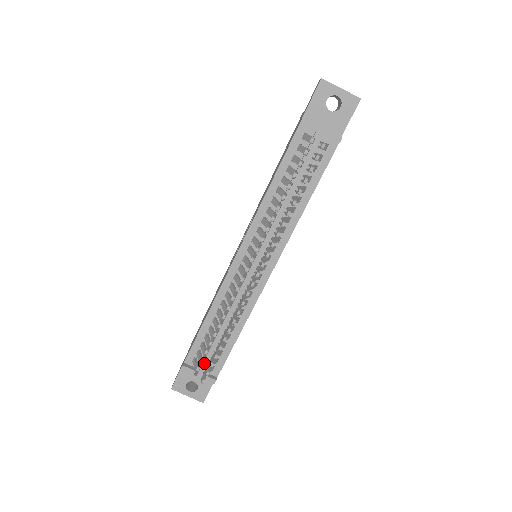
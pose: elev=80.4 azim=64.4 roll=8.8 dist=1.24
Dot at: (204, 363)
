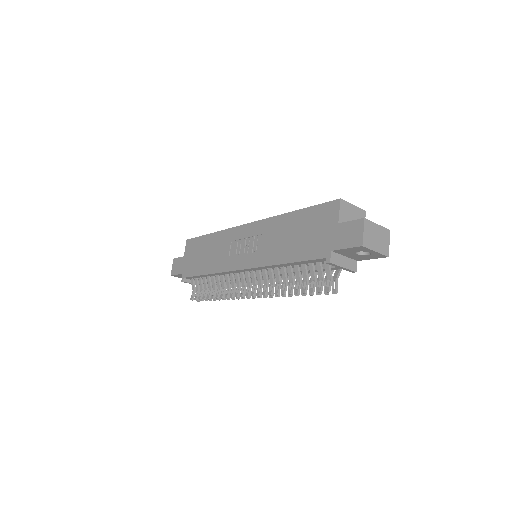
Dot at: (199, 284)
